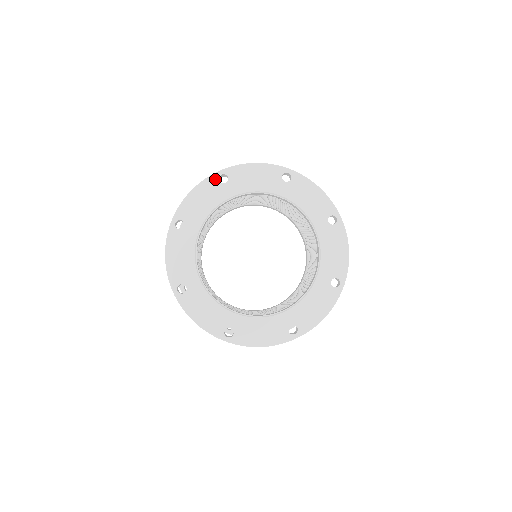
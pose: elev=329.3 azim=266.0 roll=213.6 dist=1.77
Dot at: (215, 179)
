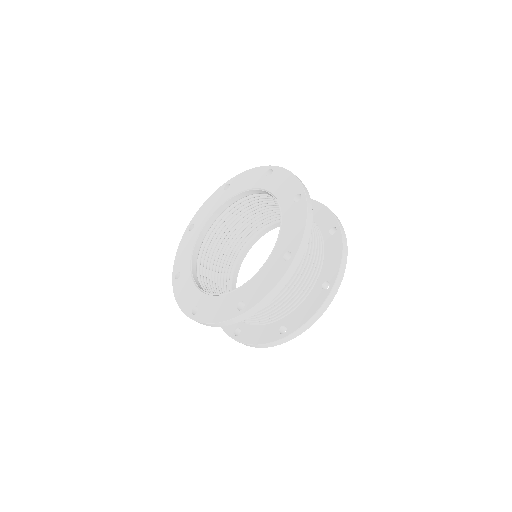
Dot at: (221, 189)
